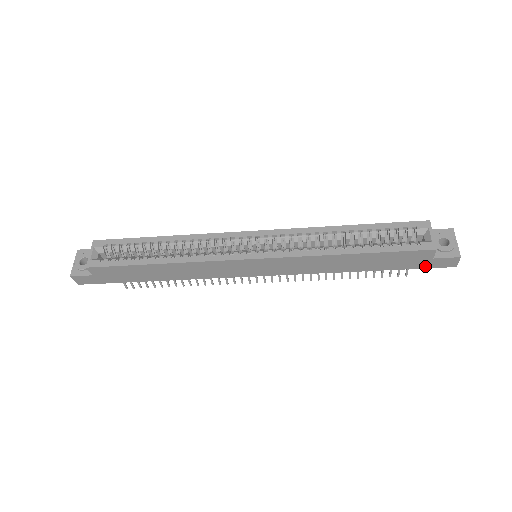
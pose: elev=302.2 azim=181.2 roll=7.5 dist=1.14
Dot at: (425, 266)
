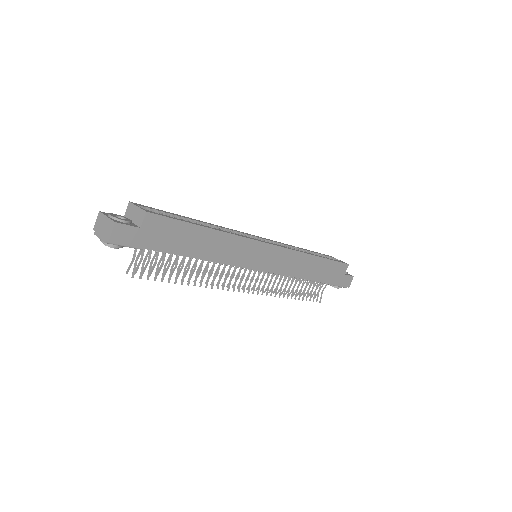
Dot at: (339, 283)
